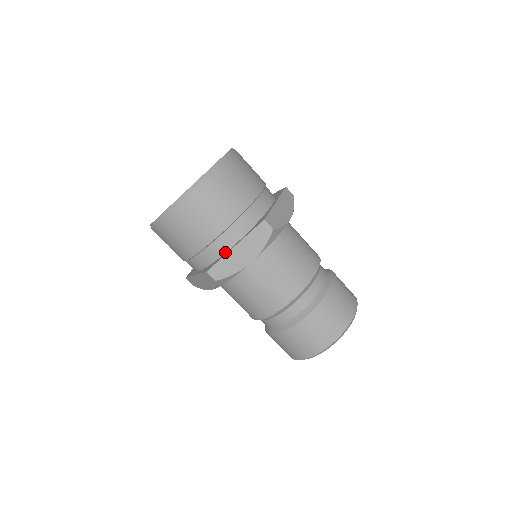
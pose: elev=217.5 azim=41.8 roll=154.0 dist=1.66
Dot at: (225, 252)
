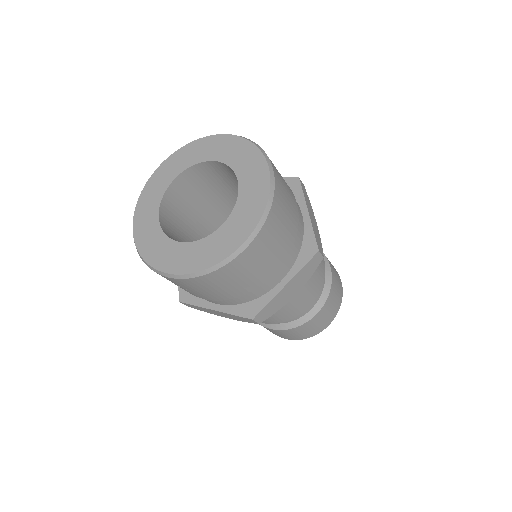
Dot at: (269, 291)
